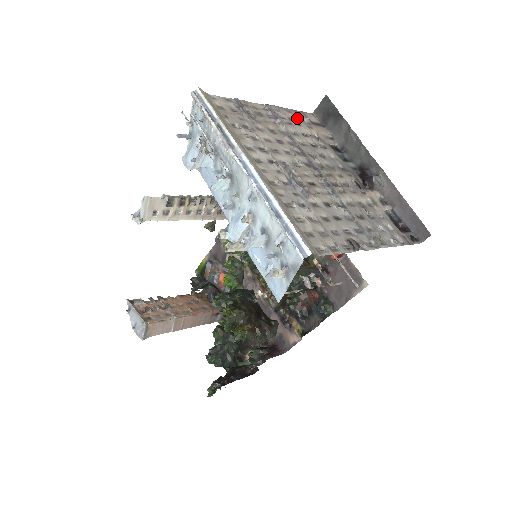
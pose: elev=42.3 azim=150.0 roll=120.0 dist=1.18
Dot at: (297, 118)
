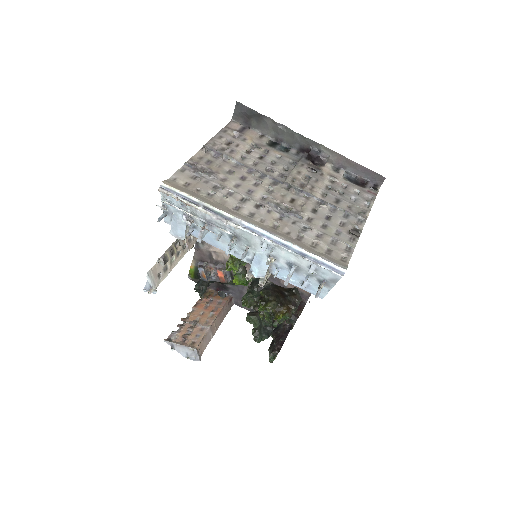
Dot at: (230, 139)
